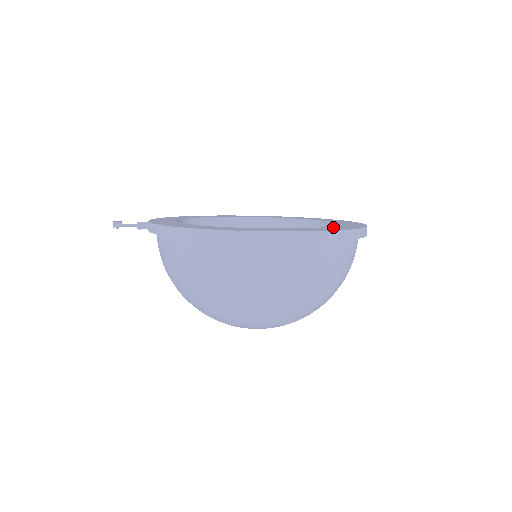
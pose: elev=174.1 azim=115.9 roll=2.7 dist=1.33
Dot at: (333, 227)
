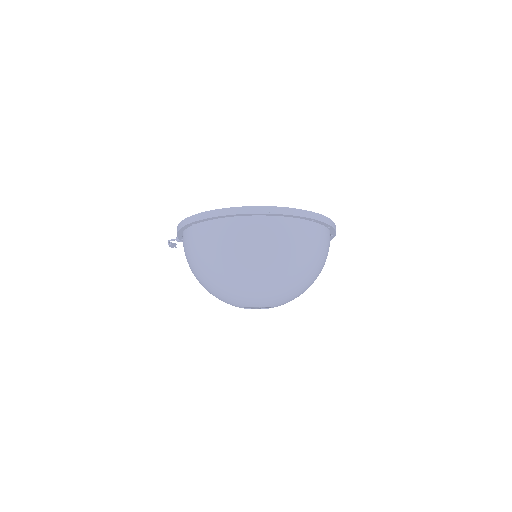
Dot at: occluded
